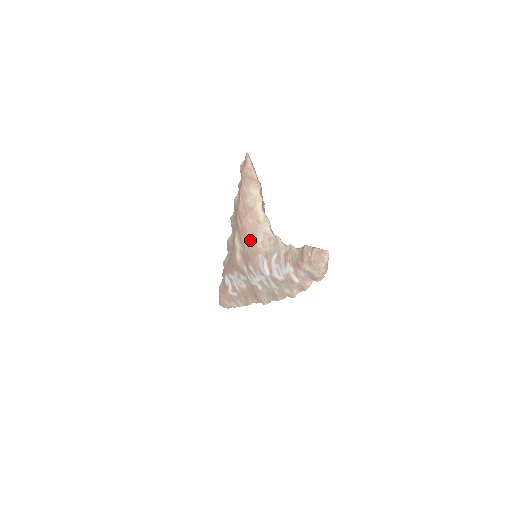
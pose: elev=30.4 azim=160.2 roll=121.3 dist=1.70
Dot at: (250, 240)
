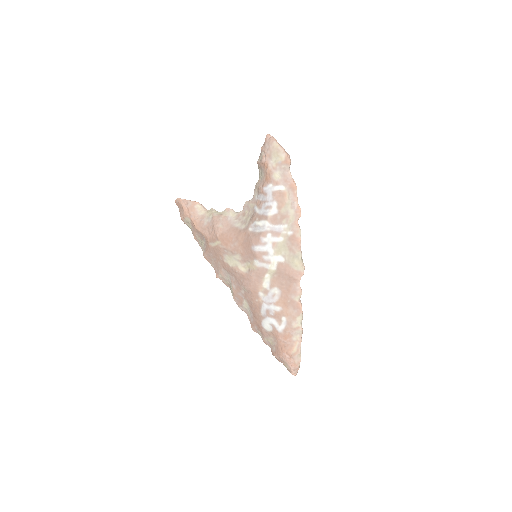
Dot at: (234, 236)
